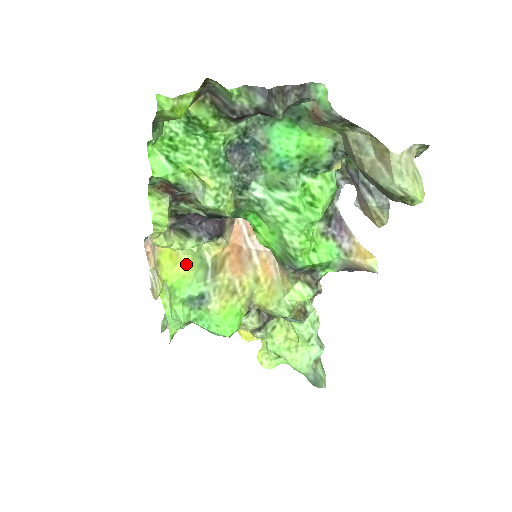
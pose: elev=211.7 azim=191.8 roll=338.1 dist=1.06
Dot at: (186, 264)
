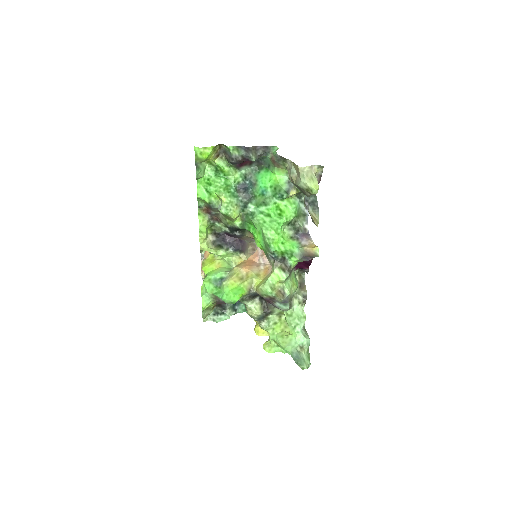
Dot at: (218, 264)
